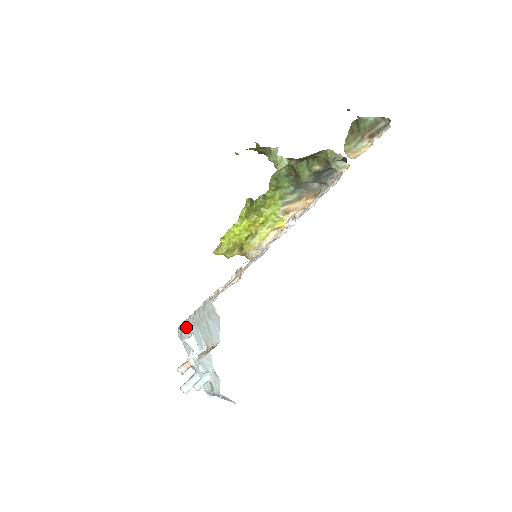
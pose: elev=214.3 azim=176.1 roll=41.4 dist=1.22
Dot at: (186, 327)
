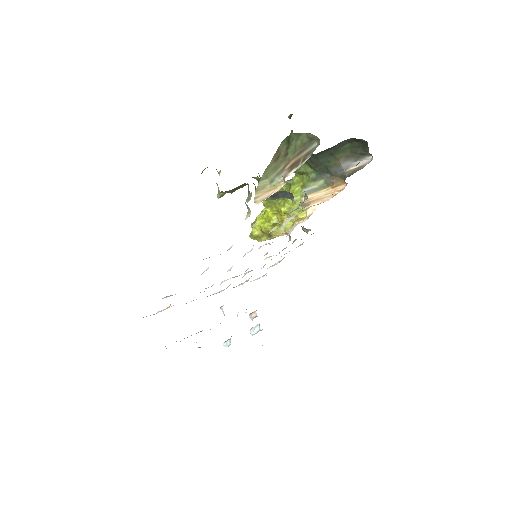
Dot at: occluded
